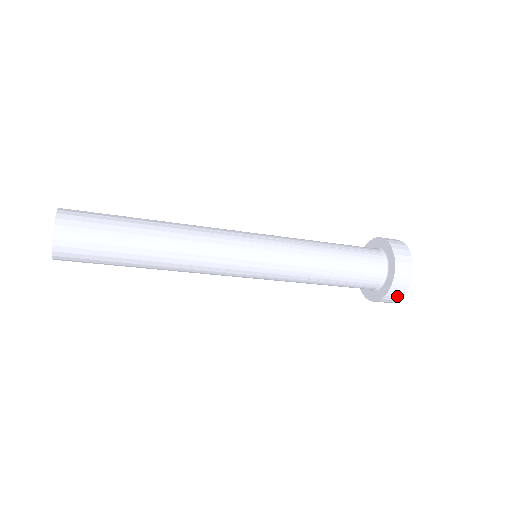
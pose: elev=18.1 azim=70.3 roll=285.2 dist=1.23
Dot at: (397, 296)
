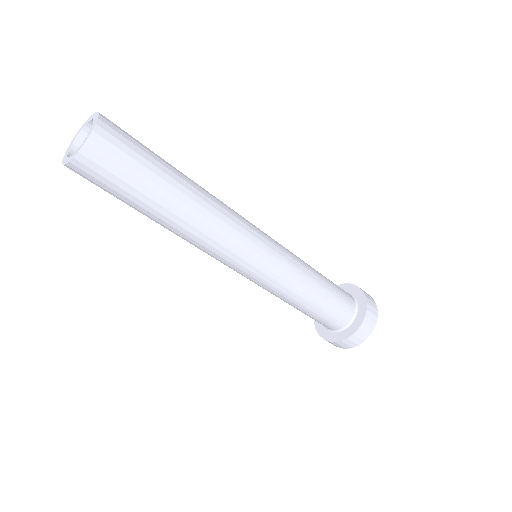
Dot at: (343, 346)
